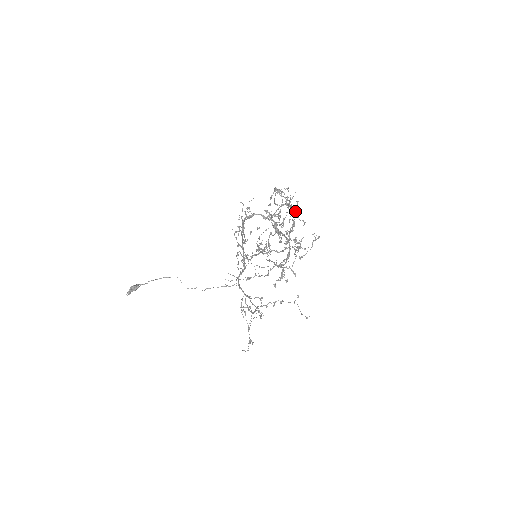
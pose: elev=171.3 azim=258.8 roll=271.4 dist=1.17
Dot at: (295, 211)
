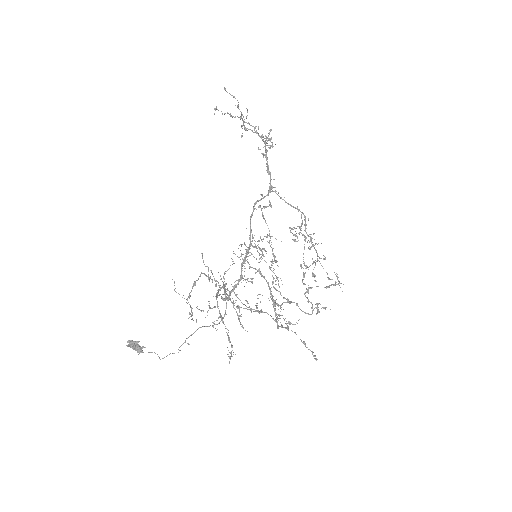
Dot at: (317, 255)
